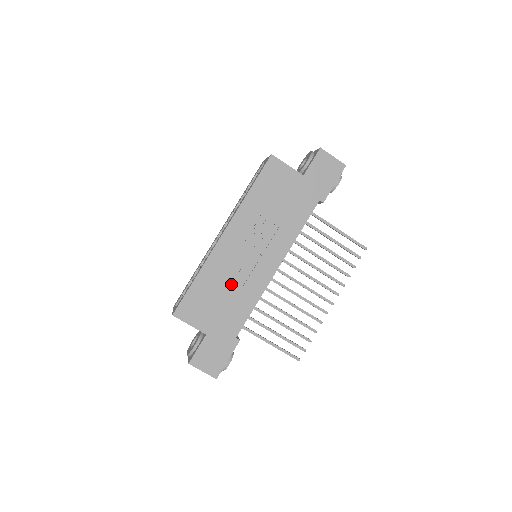
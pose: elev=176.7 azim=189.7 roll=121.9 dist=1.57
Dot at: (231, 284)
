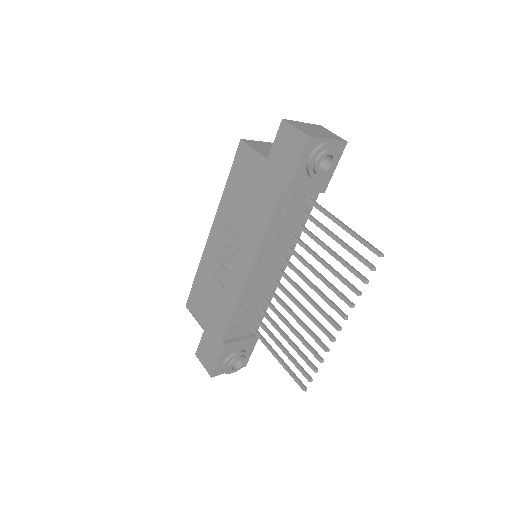
Dot at: (217, 284)
